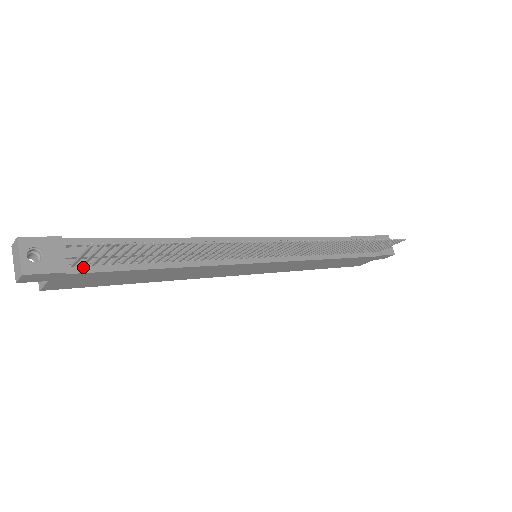
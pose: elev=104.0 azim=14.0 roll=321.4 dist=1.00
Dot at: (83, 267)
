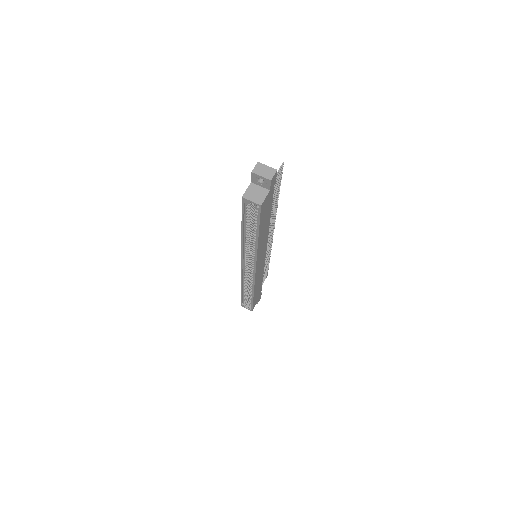
Dot at: occluded
